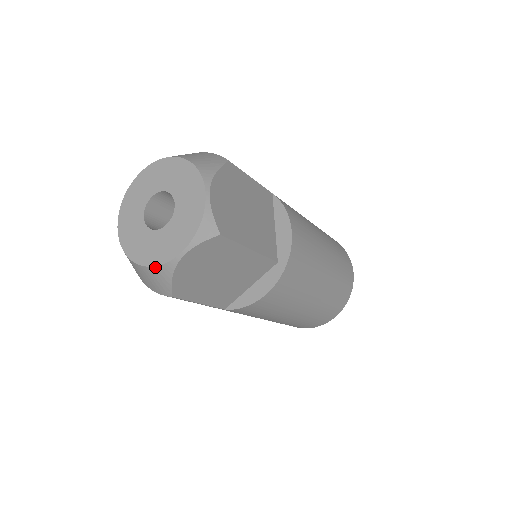
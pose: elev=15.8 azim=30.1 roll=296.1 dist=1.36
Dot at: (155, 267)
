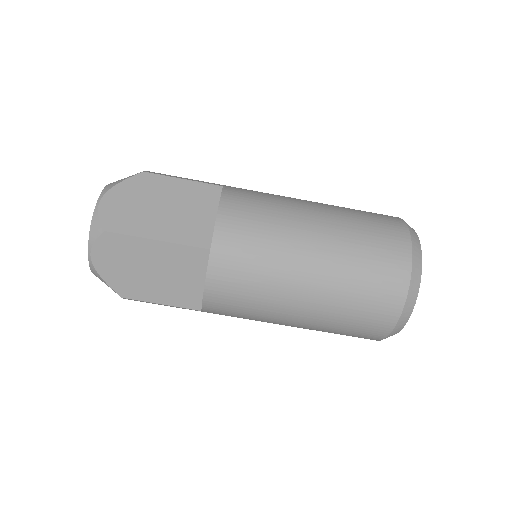
Dot at: (92, 272)
